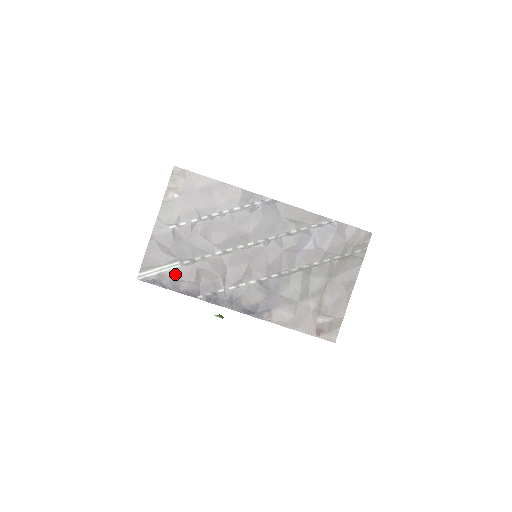
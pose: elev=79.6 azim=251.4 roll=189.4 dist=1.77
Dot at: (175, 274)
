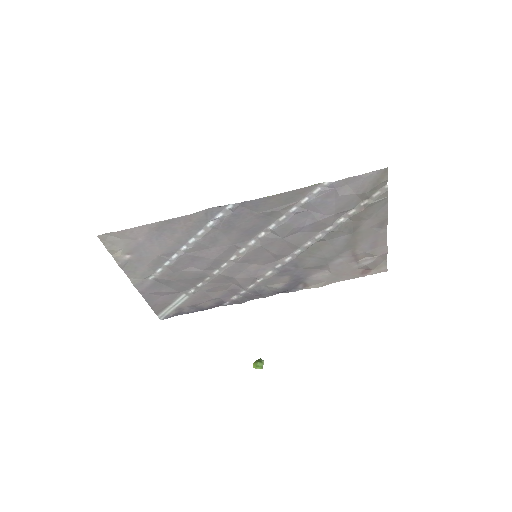
Dot at: (189, 303)
